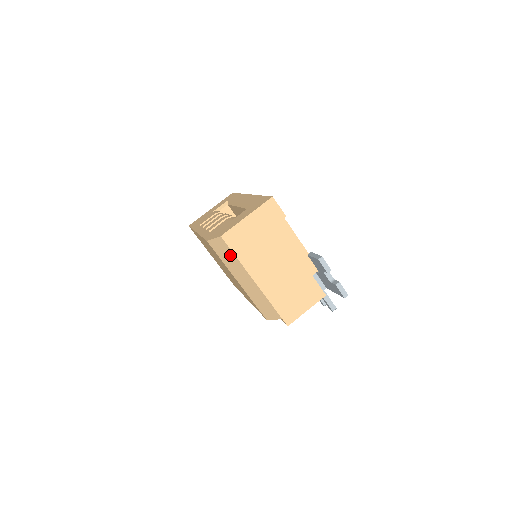
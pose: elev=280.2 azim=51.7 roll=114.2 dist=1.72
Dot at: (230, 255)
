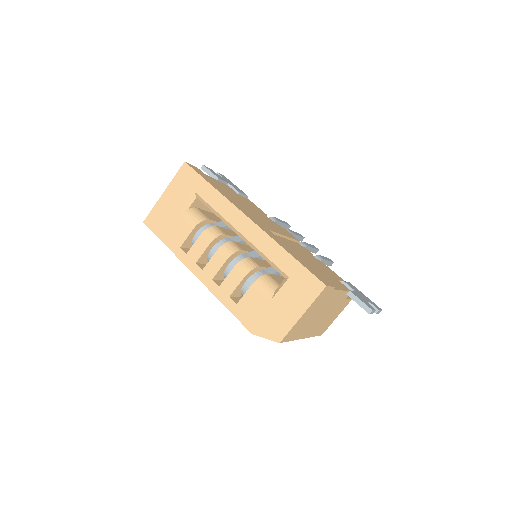
Dot at: occluded
